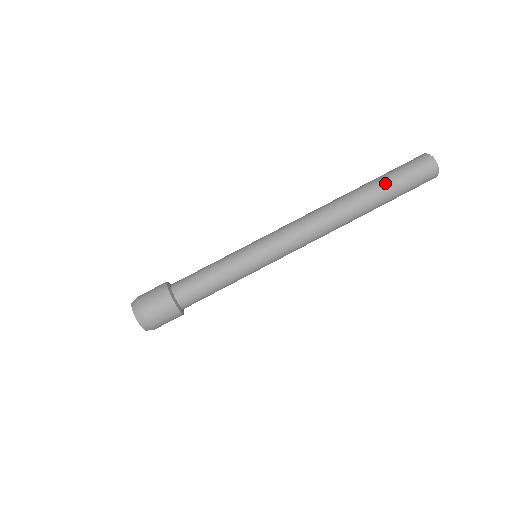
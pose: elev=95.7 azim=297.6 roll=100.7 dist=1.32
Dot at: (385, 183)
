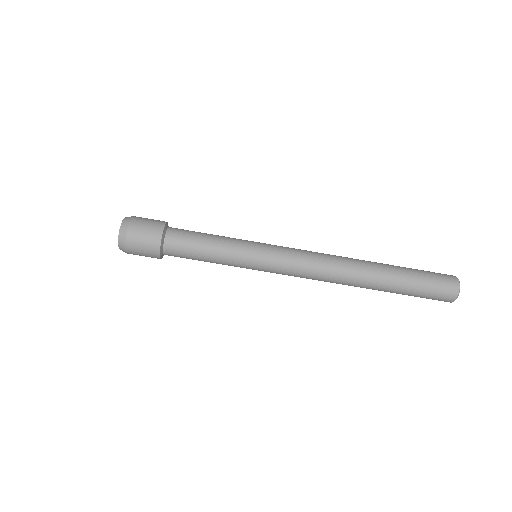
Dot at: (403, 289)
